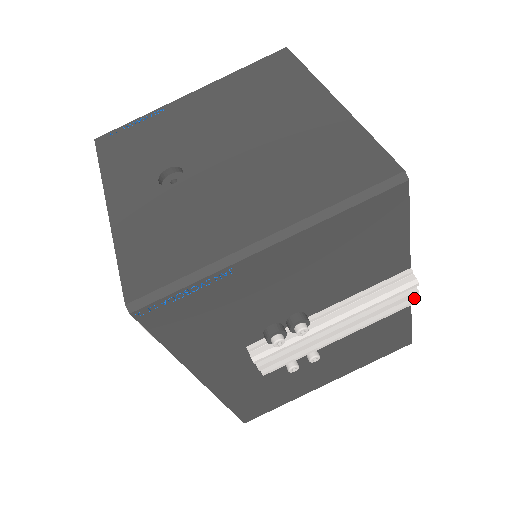
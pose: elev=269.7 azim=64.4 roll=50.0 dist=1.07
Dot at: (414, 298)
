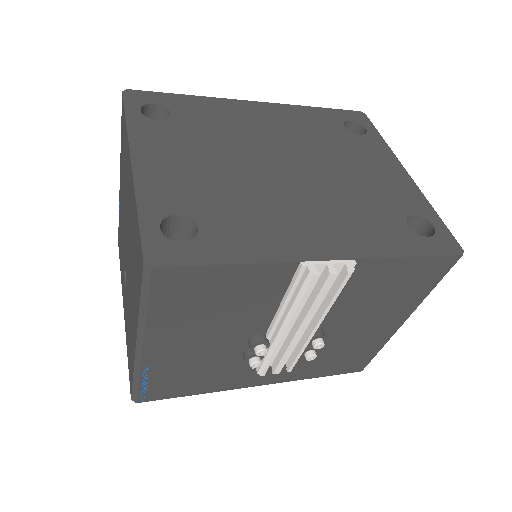
Dot at: (345, 272)
